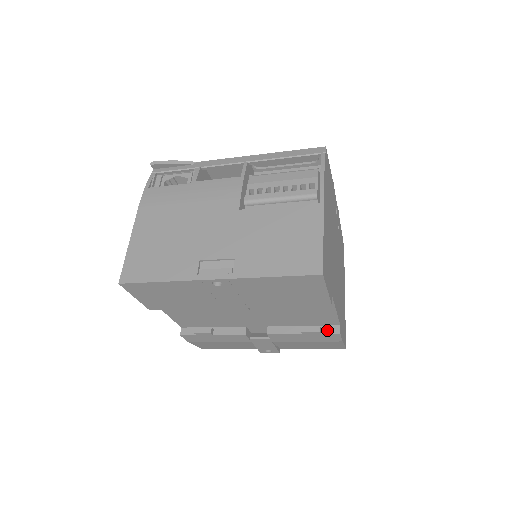
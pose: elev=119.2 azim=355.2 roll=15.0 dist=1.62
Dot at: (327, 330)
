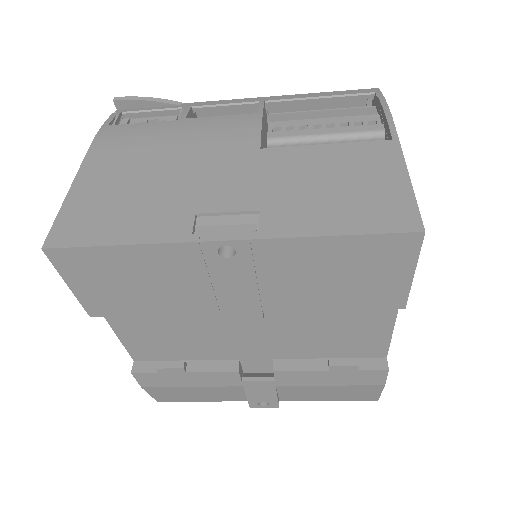
Dot at: (368, 364)
